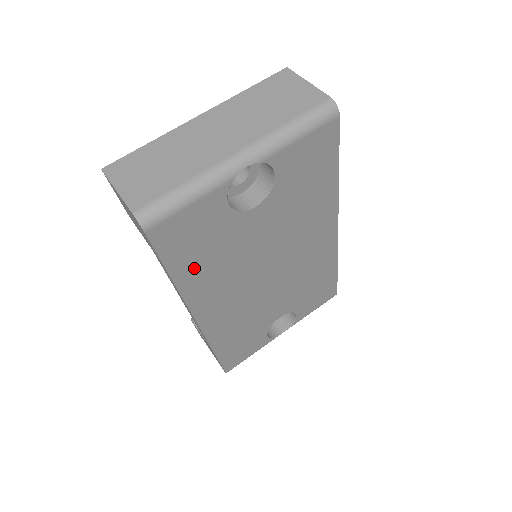
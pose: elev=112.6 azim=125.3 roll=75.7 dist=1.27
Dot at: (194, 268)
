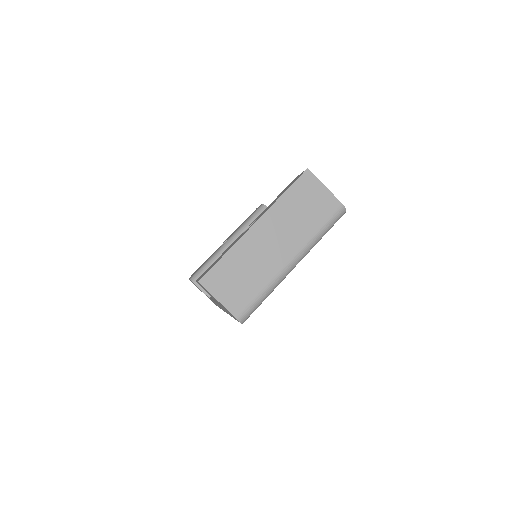
Dot at: occluded
